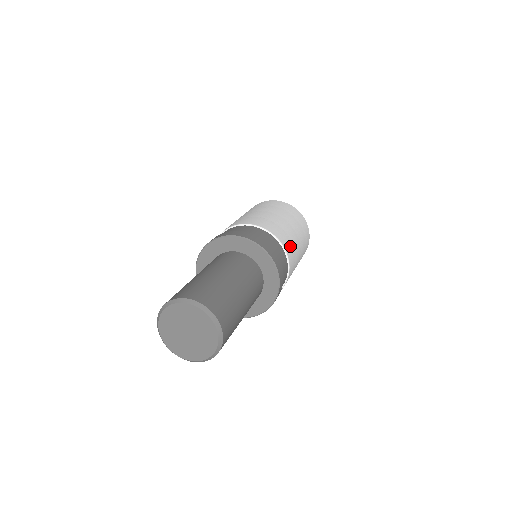
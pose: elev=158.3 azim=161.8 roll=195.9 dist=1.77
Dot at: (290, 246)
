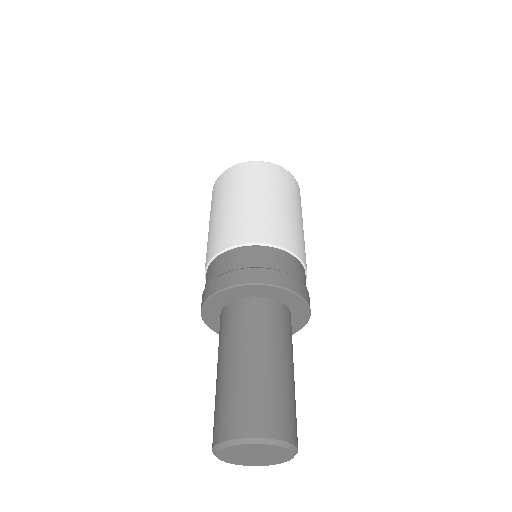
Dot at: occluded
